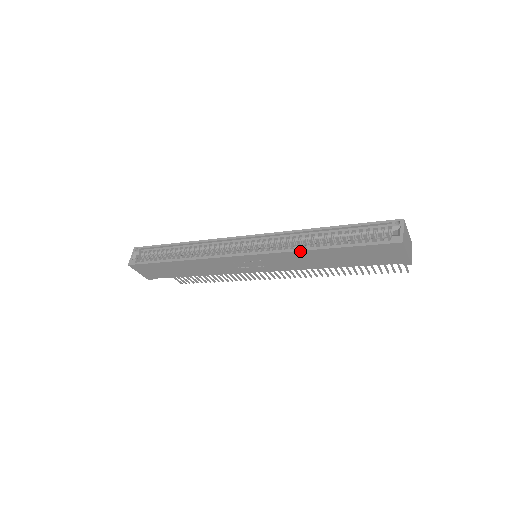
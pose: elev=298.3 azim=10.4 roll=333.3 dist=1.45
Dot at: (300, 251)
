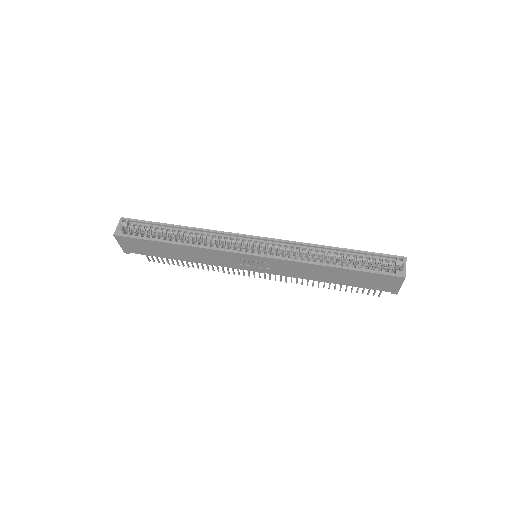
Dot at: (311, 264)
